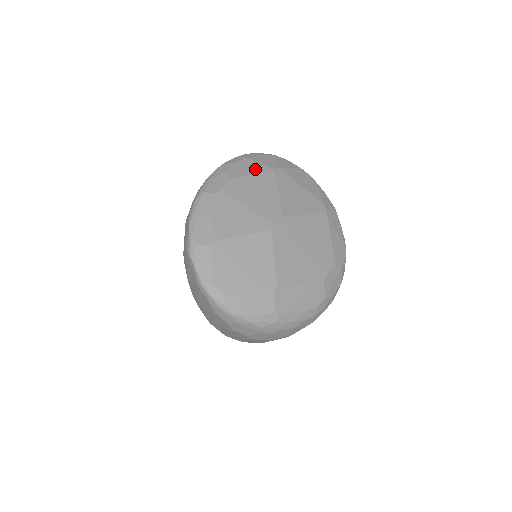
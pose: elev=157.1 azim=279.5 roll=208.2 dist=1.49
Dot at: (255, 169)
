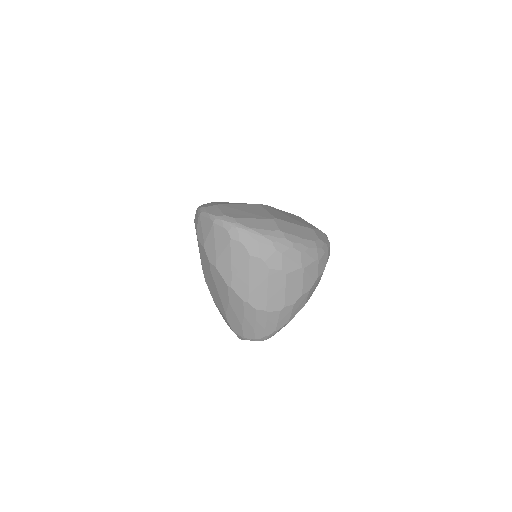
Dot at: occluded
